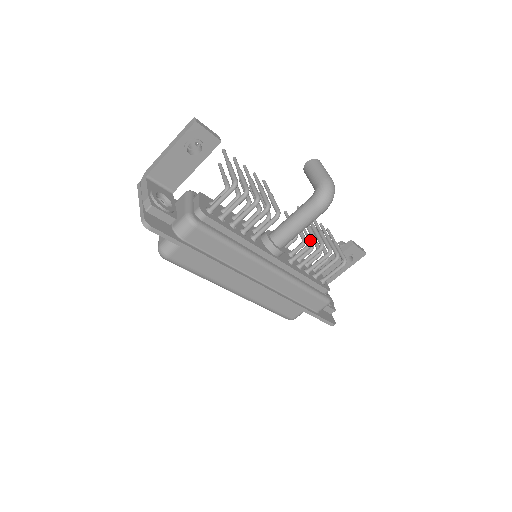
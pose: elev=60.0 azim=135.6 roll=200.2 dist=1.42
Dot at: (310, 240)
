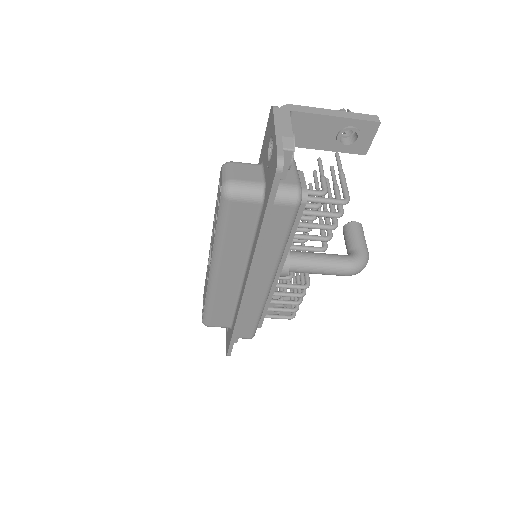
Dot at: occluded
